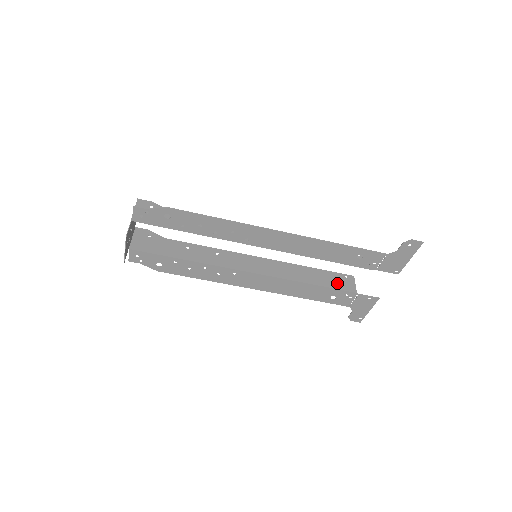
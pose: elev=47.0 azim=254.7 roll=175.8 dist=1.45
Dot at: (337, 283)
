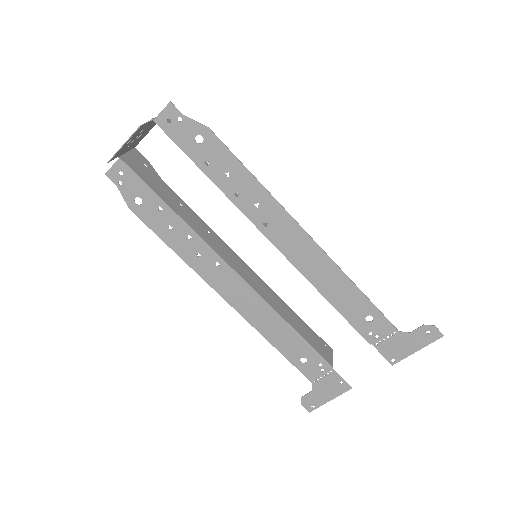
Dot at: (317, 345)
